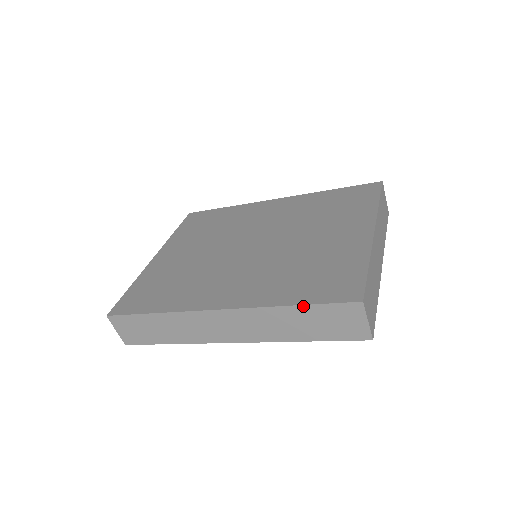
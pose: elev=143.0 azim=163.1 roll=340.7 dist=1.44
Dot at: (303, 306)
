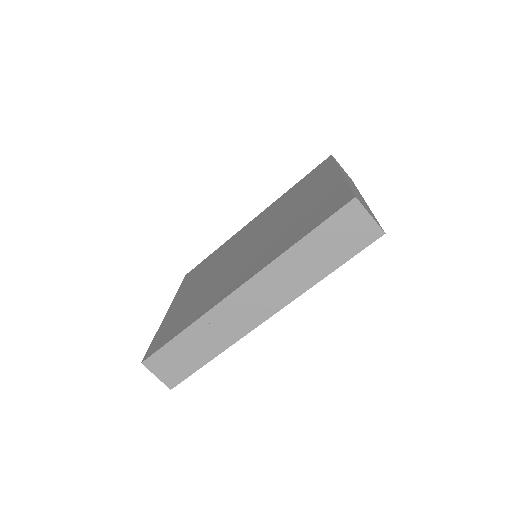
Dot at: (309, 234)
